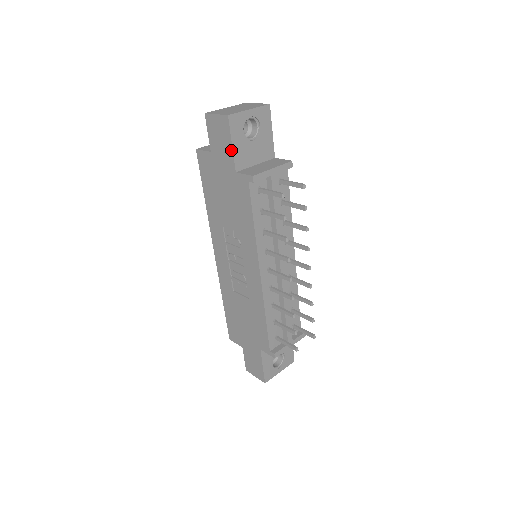
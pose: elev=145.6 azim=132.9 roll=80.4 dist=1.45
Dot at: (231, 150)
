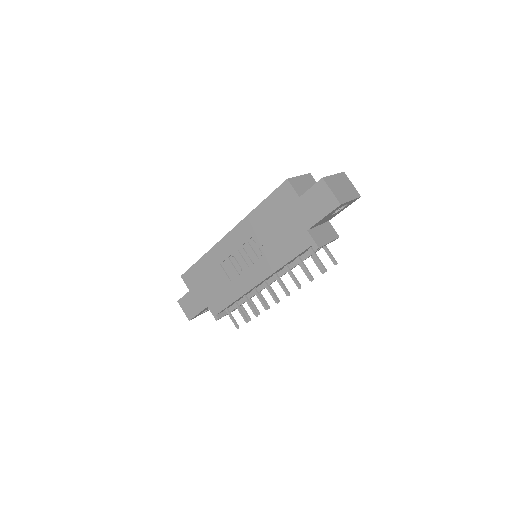
Dot at: (319, 219)
